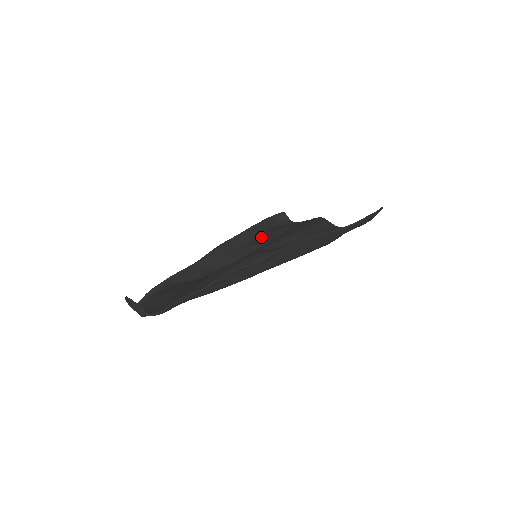
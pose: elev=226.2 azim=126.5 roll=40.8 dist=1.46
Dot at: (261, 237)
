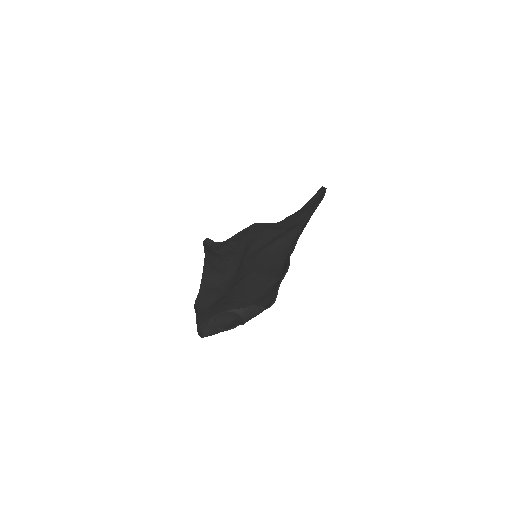
Dot at: (220, 255)
